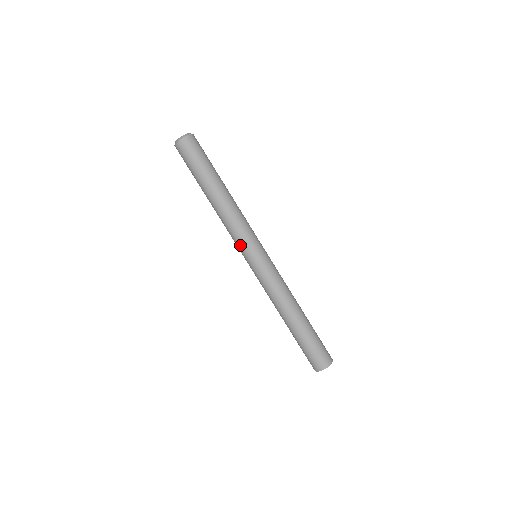
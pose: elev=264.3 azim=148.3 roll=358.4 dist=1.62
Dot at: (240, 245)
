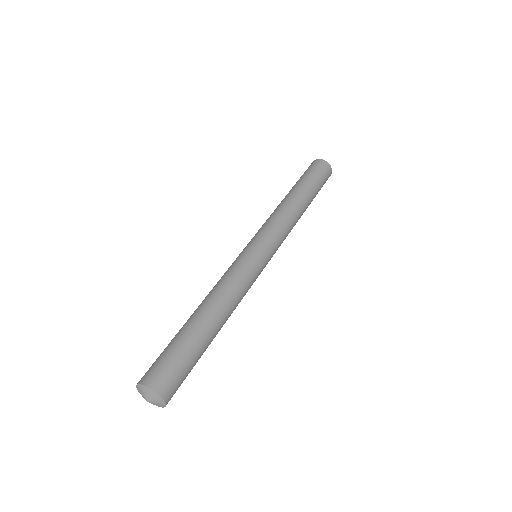
Dot at: occluded
